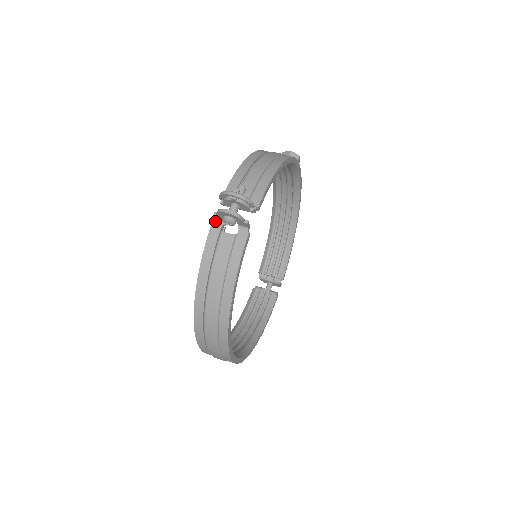
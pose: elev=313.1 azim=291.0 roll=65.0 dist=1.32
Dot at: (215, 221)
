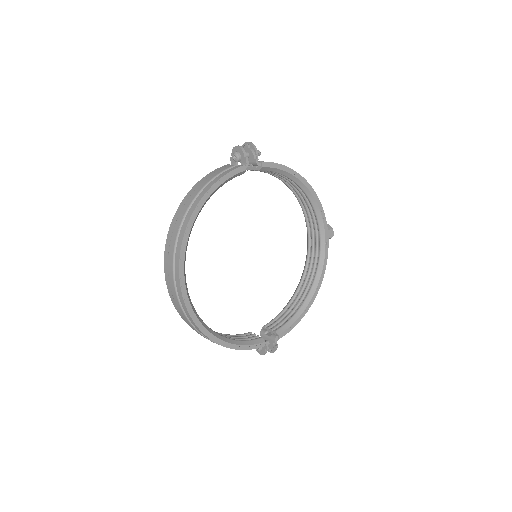
Dot at: occluded
